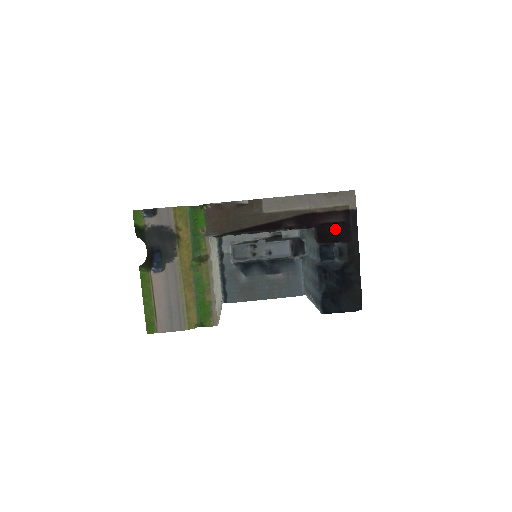
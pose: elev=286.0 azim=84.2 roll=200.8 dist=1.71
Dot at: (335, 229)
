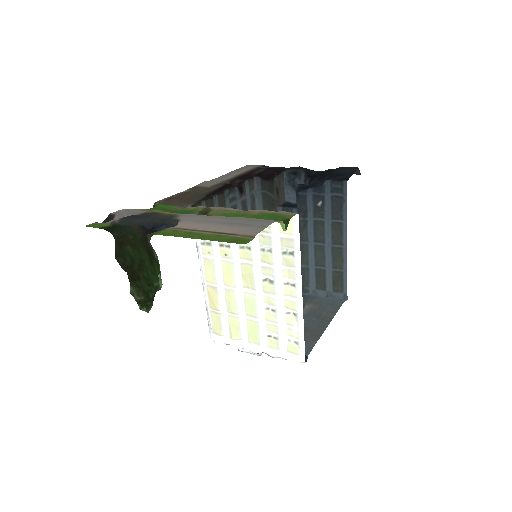
Dot at: (268, 173)
